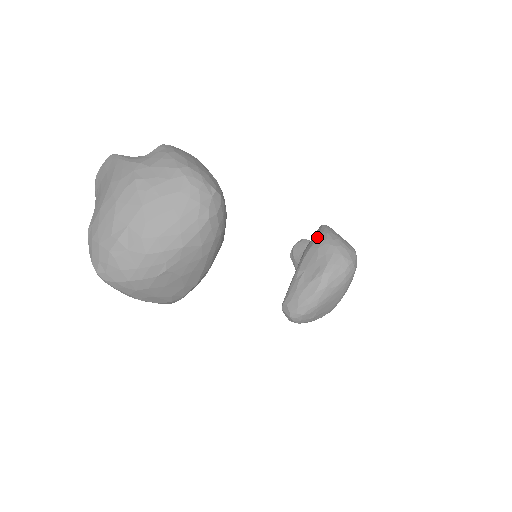
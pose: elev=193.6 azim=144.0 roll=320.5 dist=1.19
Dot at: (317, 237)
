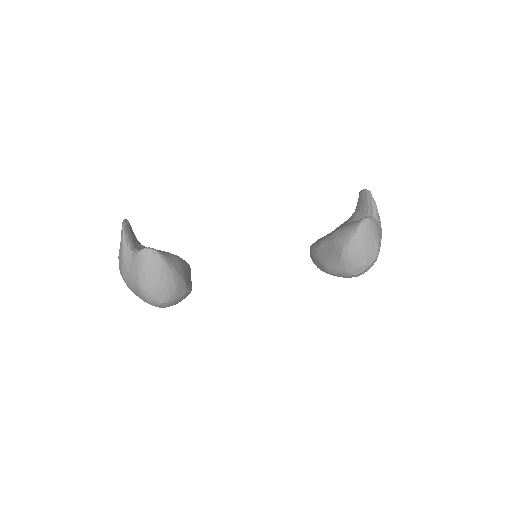
Dot at: (342, 237)
